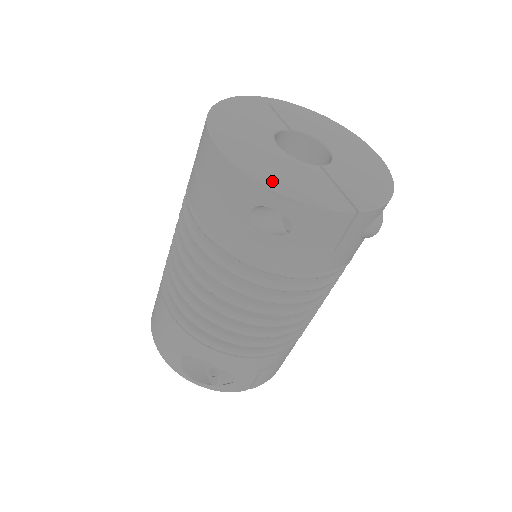
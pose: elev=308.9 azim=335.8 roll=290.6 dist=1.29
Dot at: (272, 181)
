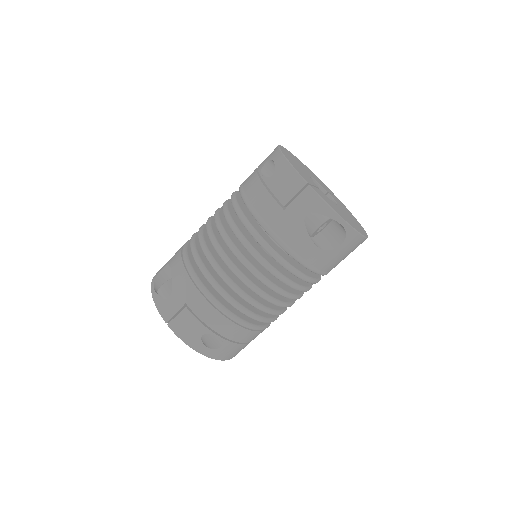
Dot at: (285, 154)
